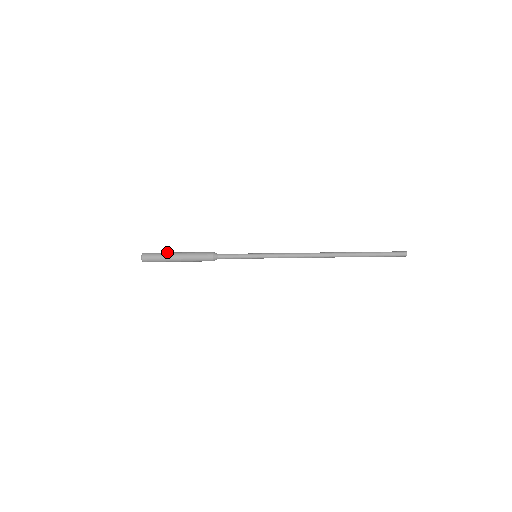
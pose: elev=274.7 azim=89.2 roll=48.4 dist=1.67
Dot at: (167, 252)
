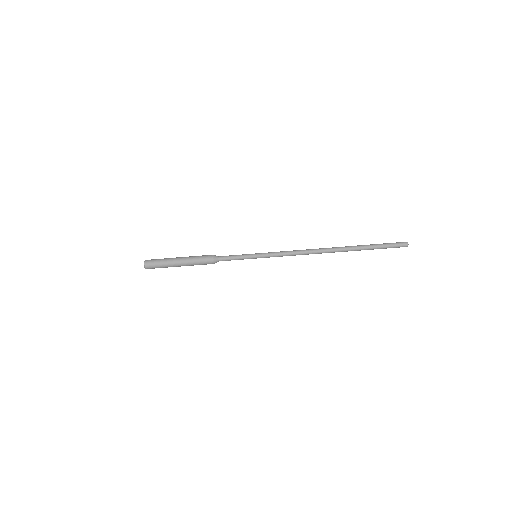
Dot at: (168, 263)
